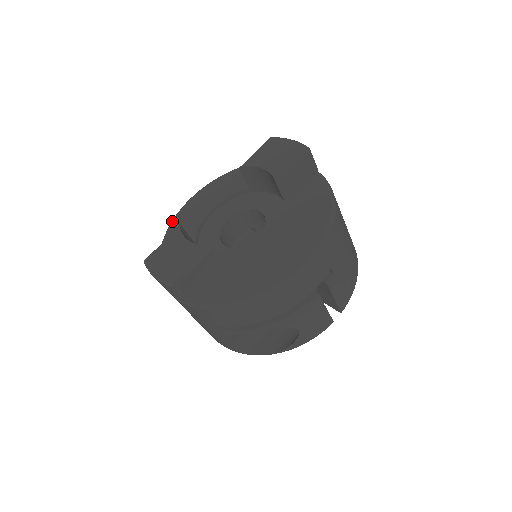
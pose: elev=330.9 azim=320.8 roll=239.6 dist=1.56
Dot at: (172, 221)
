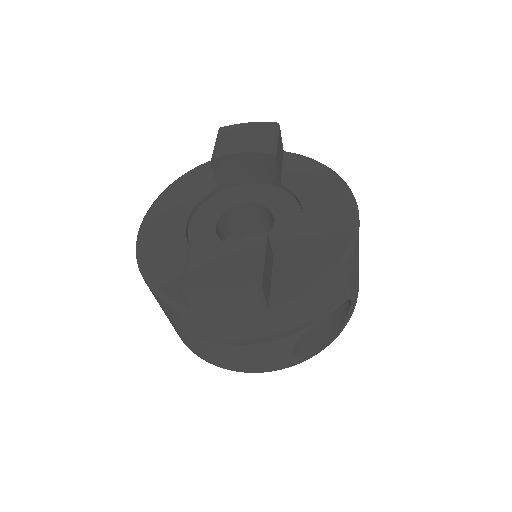
Dot at: (139, 254)
